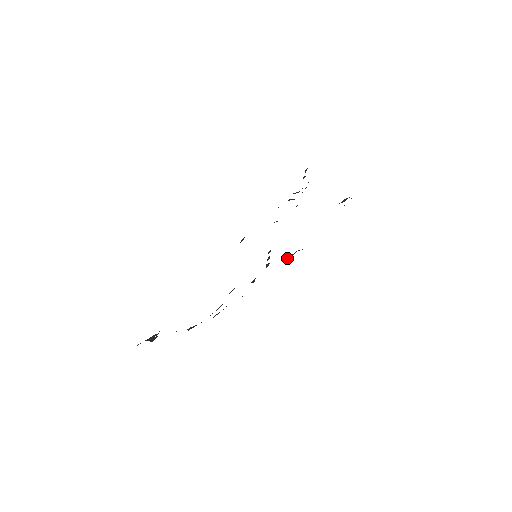
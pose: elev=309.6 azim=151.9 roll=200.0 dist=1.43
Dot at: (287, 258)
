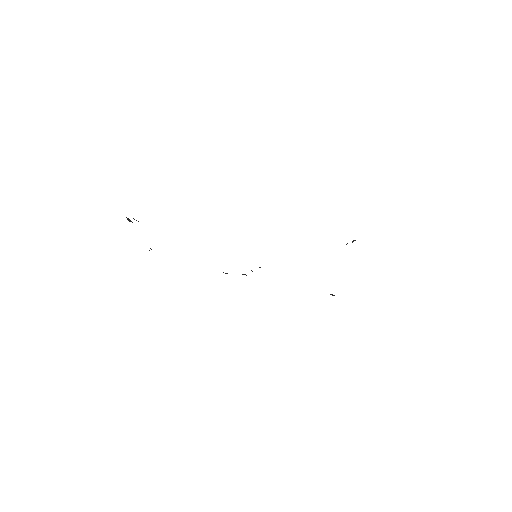
Dot at: occluded
